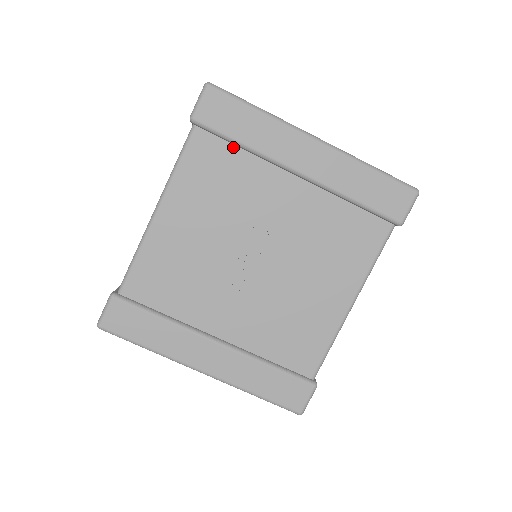
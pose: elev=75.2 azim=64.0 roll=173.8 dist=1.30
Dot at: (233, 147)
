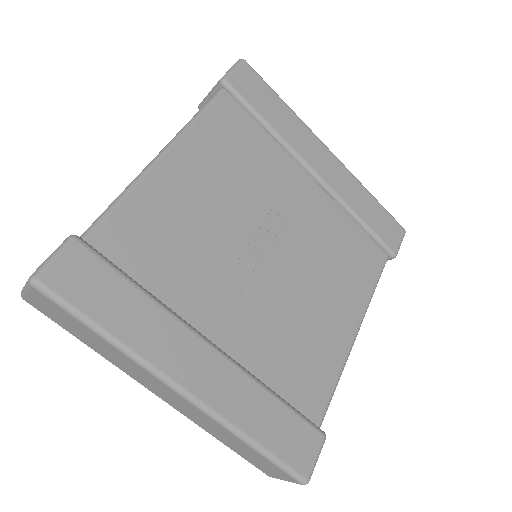
Dot at: (257, 126)
